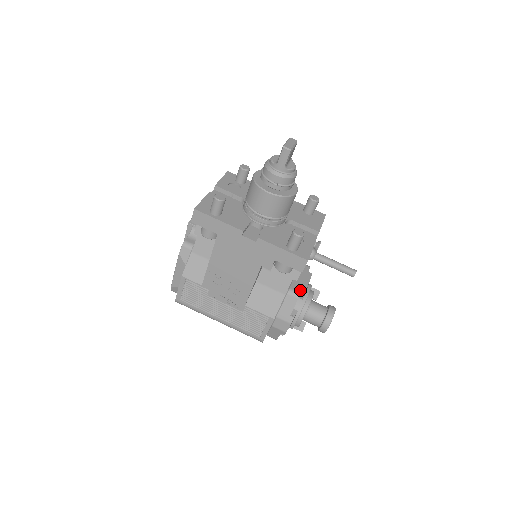
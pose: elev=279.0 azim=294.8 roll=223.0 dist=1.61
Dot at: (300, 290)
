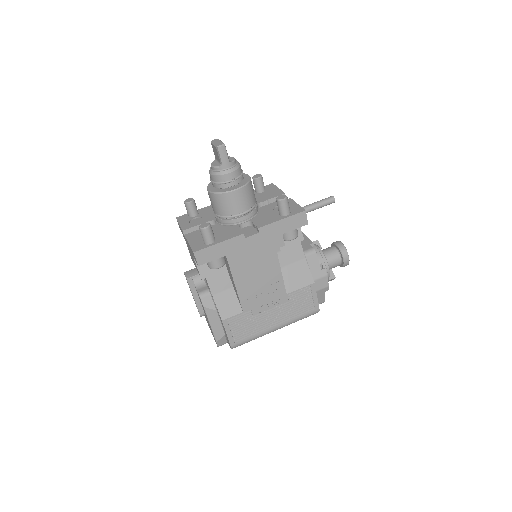
Dot at: (310, 246)
